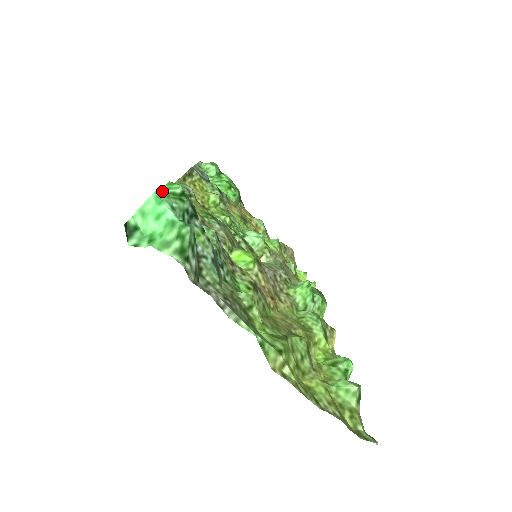
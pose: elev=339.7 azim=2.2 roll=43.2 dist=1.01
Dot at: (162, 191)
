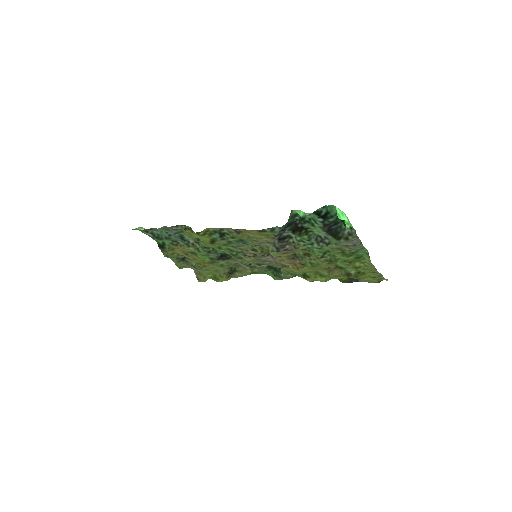
Dot at: (329, 206)
